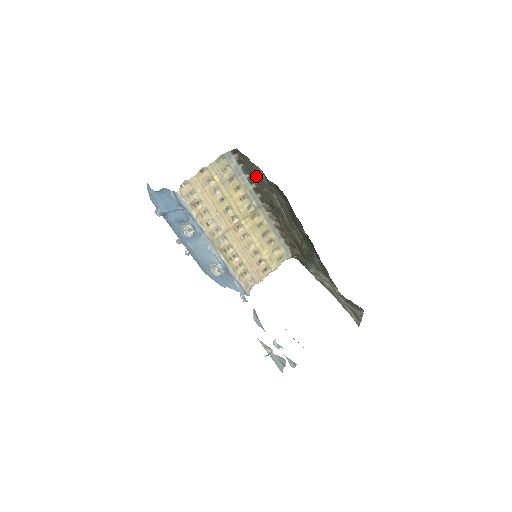
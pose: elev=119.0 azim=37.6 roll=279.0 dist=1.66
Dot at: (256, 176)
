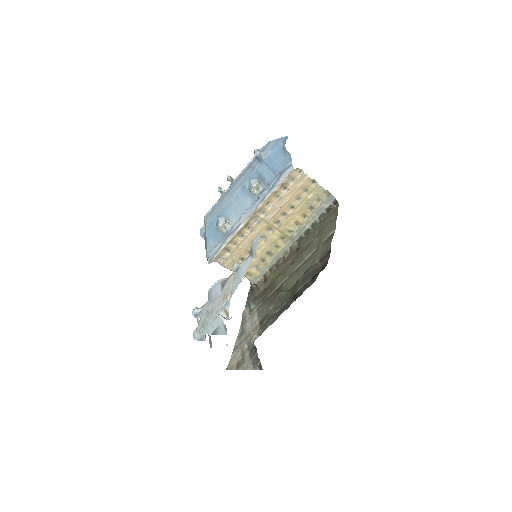
Dot at: (323, 228)
